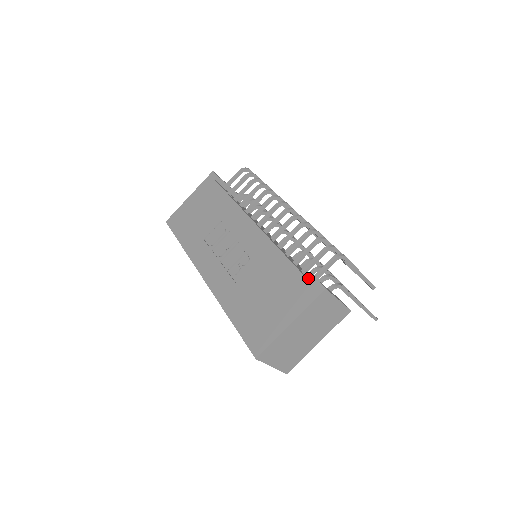
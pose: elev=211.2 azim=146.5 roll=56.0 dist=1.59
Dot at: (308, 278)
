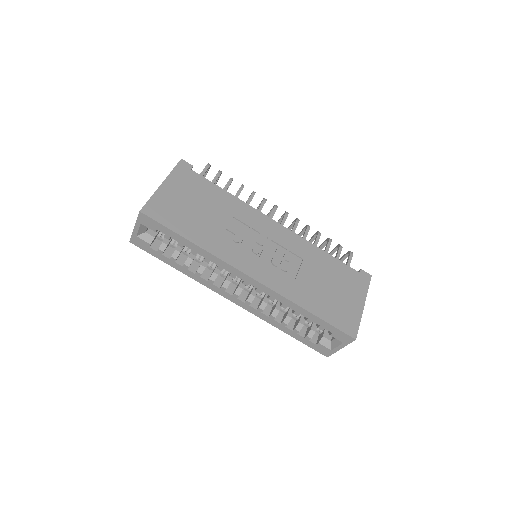
Dot at: occluded
